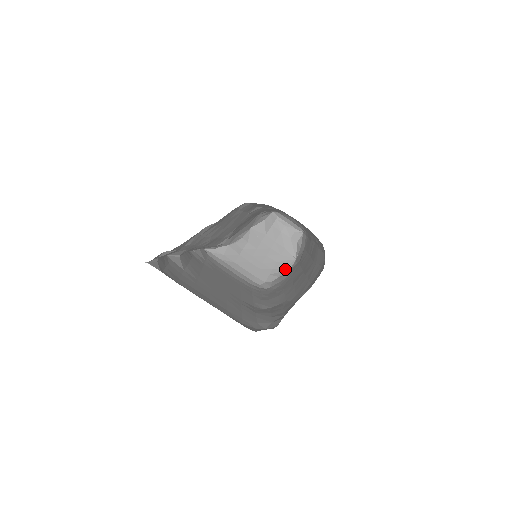
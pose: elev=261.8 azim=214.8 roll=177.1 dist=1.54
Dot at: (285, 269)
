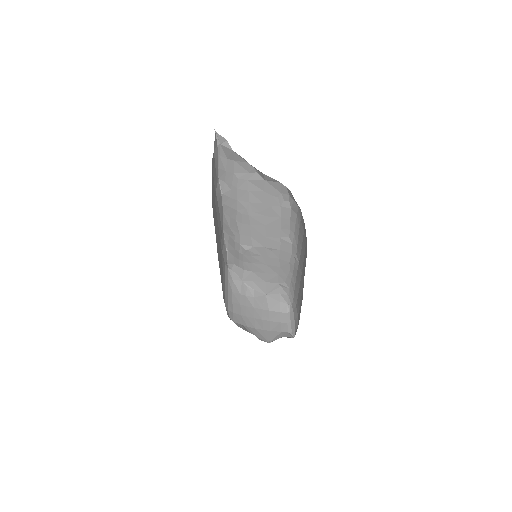
Dot at: (255, 335)
